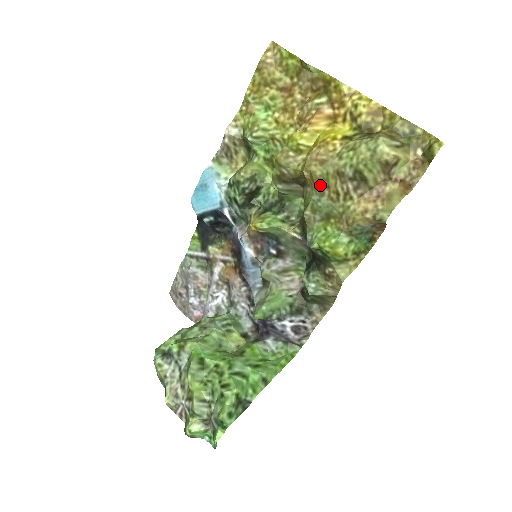
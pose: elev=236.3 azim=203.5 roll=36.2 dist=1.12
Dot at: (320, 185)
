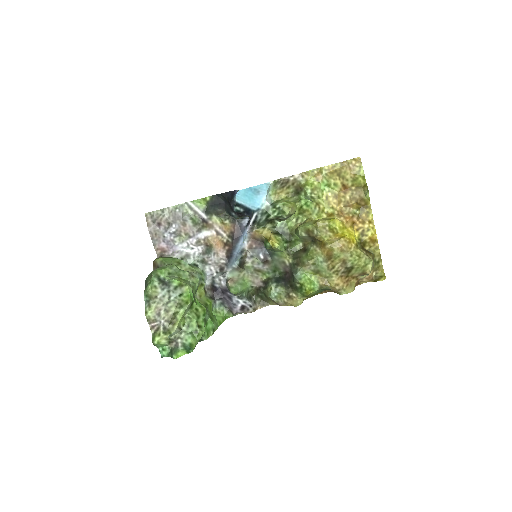
Dot at: (330, 257)
